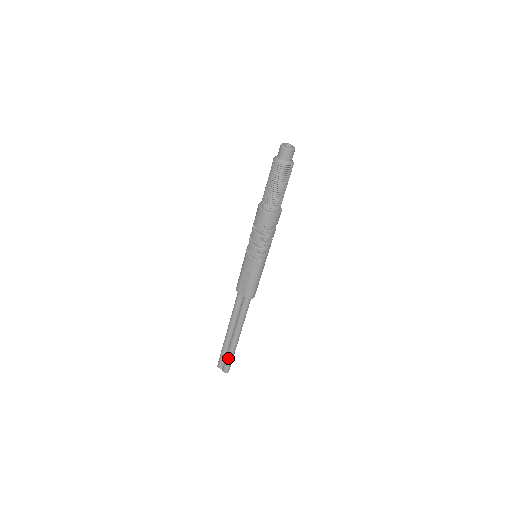
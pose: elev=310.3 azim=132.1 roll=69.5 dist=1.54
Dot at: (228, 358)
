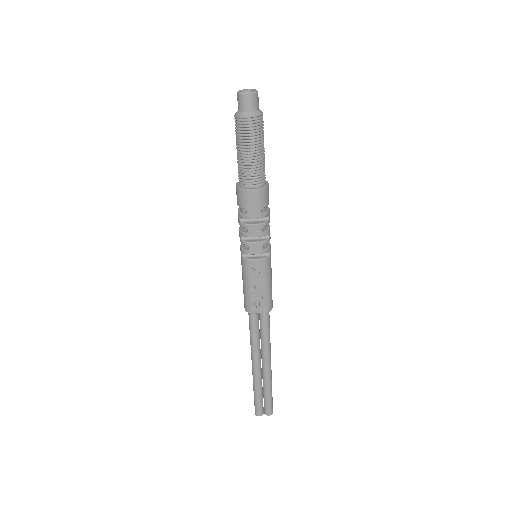
Dot at: (269, 396)
